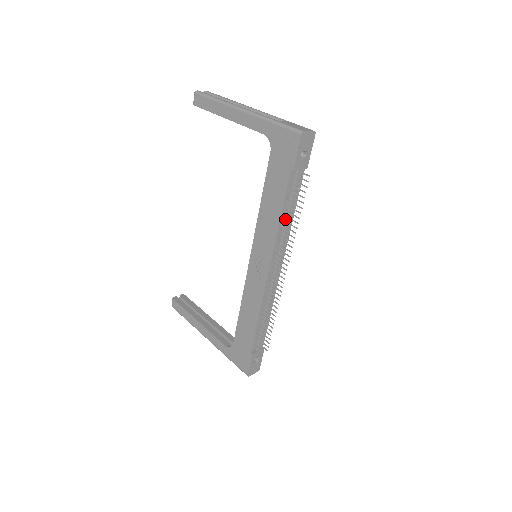
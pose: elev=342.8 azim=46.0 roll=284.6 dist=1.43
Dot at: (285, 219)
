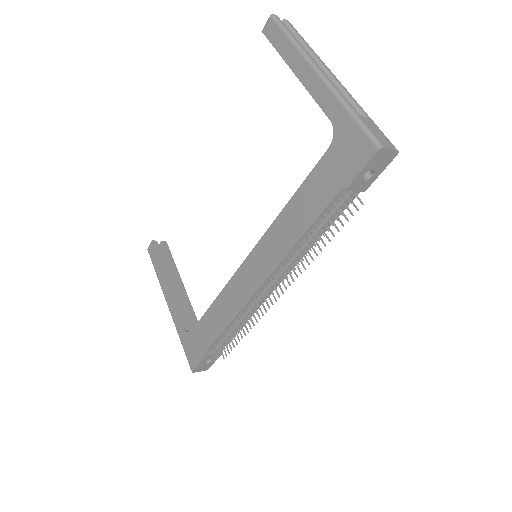
Dot at: (308, 238)
